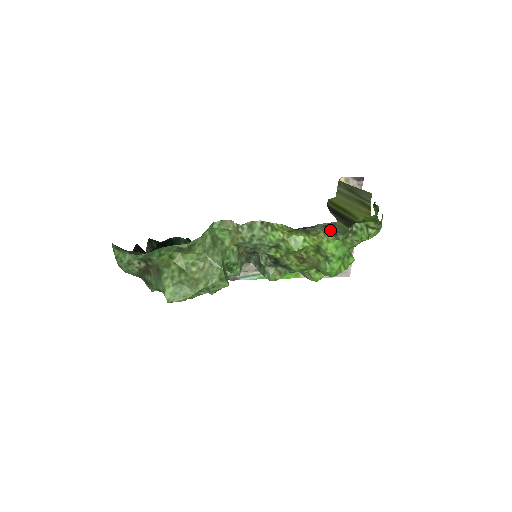
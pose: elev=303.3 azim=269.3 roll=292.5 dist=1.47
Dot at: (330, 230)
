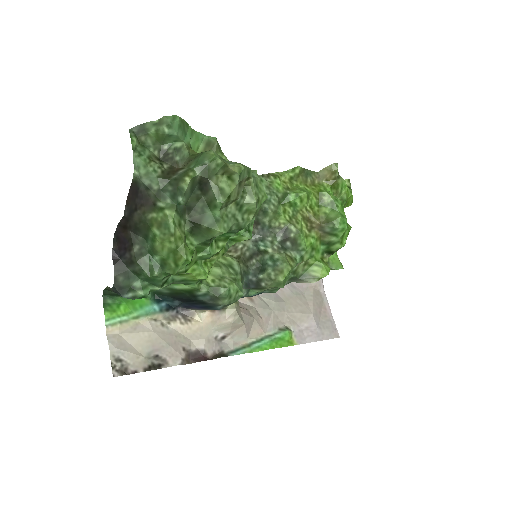
Dot at: occluded
